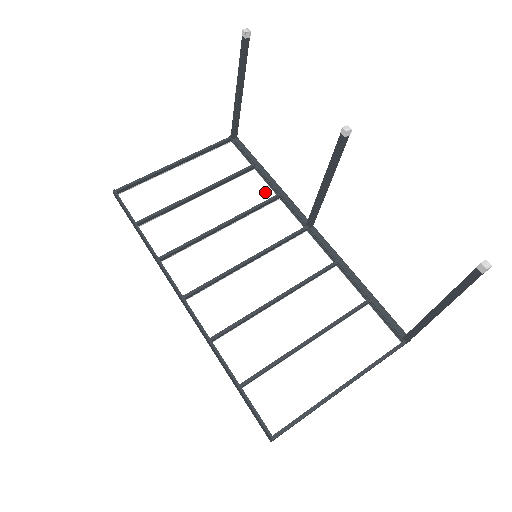
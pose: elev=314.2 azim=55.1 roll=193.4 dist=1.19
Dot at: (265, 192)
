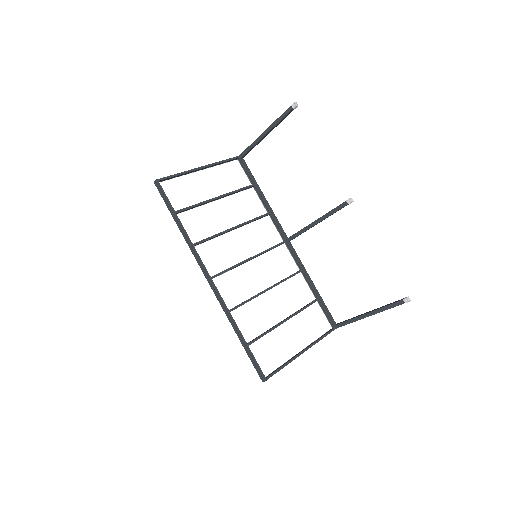
Dot at: (260, 208)
